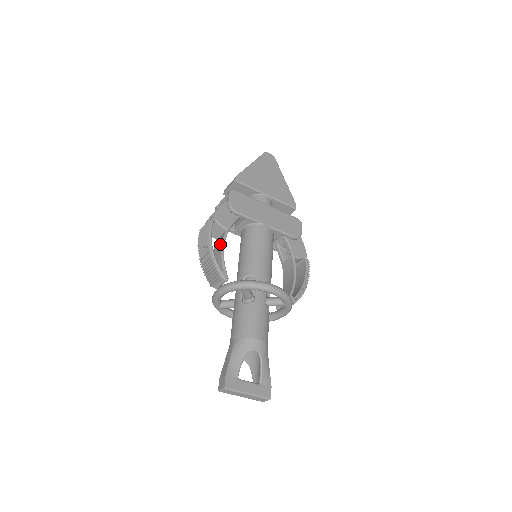
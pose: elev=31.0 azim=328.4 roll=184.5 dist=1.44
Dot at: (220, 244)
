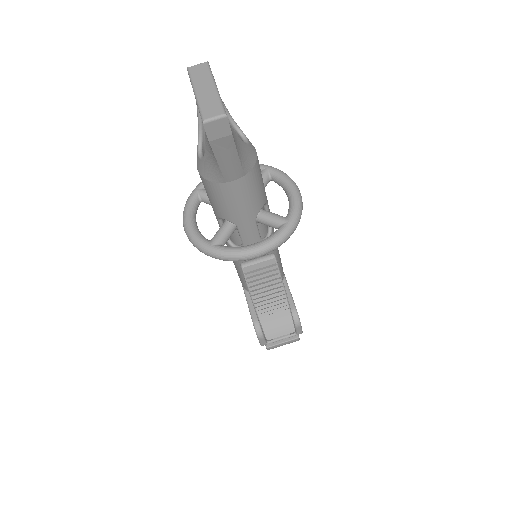
Dot at: occluded
